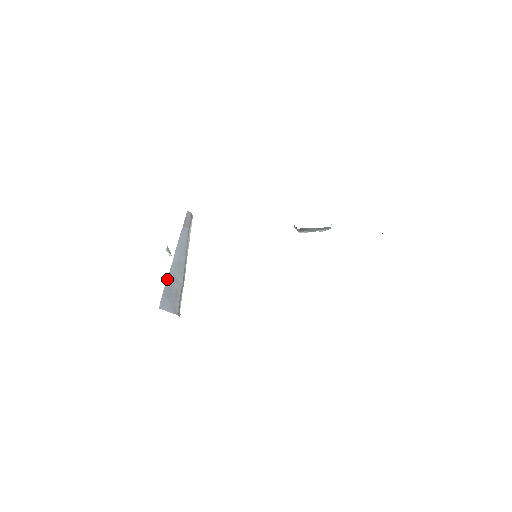
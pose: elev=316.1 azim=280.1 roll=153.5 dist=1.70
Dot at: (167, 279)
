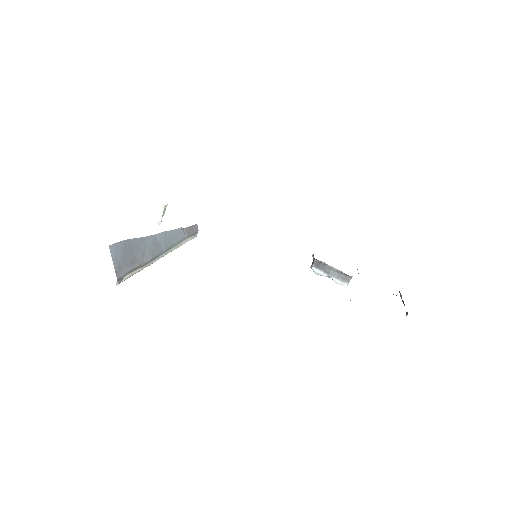
Dot at: (138, 238)
